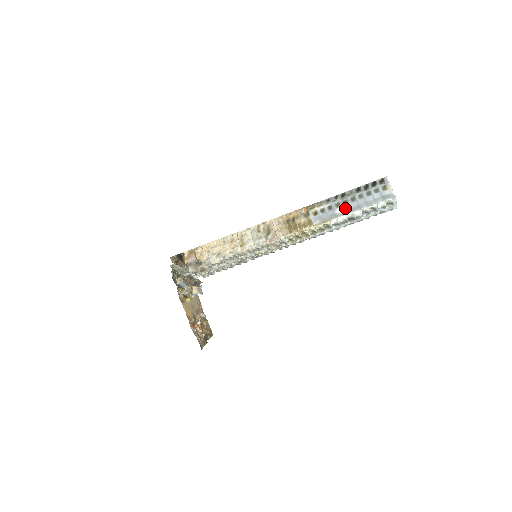
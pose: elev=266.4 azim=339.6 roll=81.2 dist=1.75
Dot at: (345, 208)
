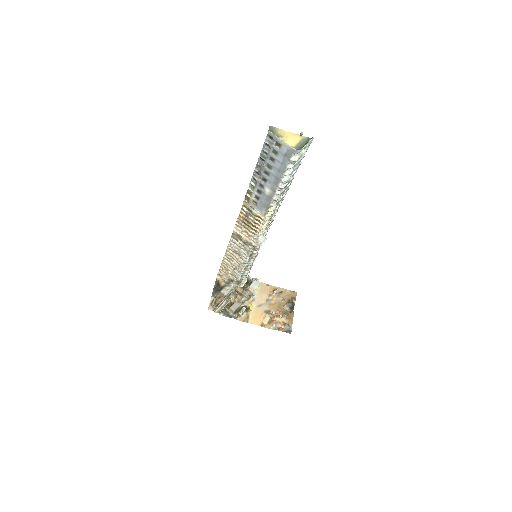
Dot at: (269, 186)
